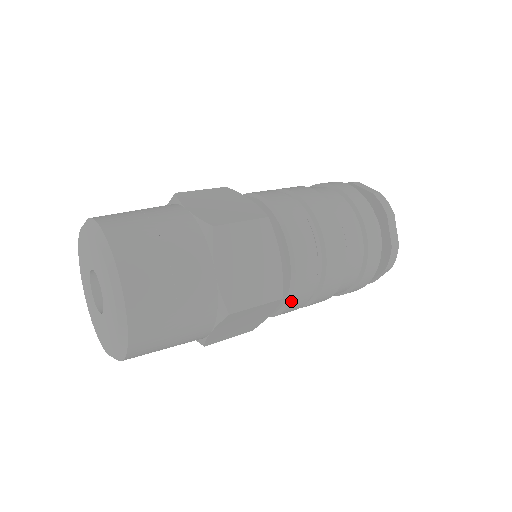
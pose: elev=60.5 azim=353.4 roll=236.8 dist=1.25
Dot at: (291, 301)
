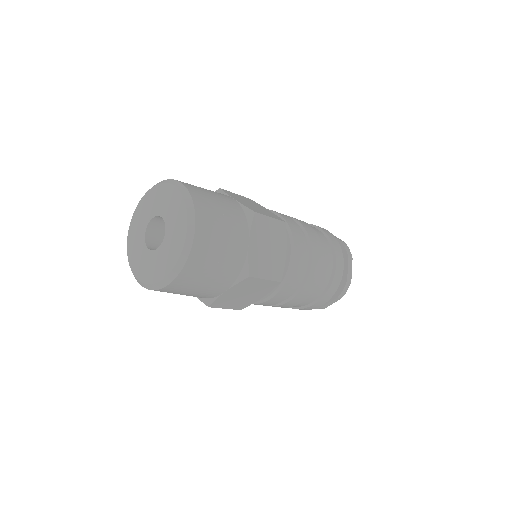
Dot at: (280, 291)
